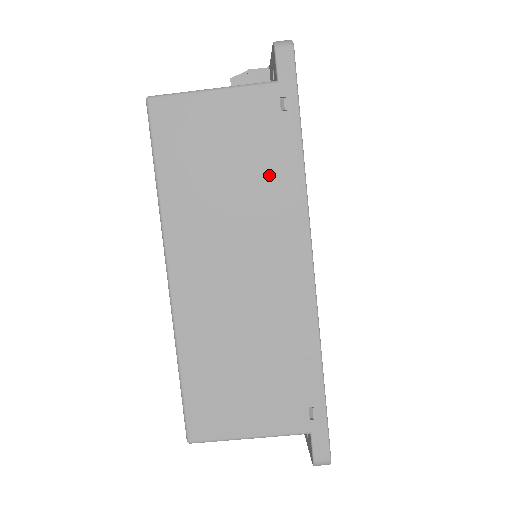
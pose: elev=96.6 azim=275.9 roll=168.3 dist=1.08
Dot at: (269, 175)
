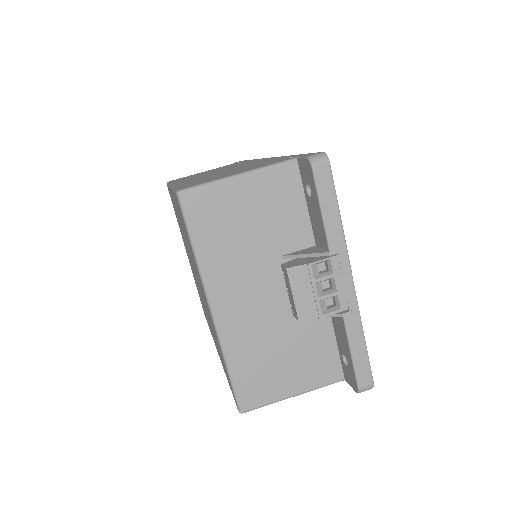
Dot at: occluded
